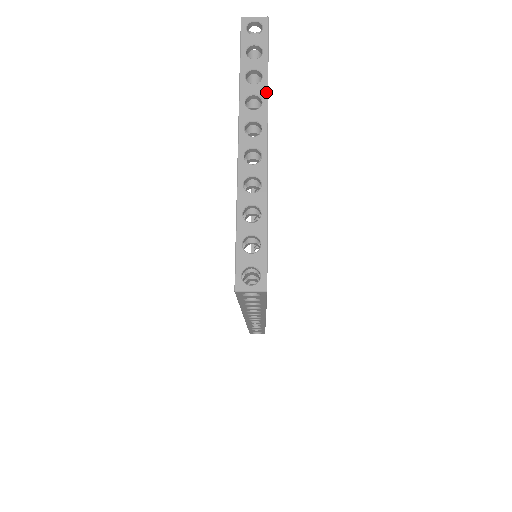
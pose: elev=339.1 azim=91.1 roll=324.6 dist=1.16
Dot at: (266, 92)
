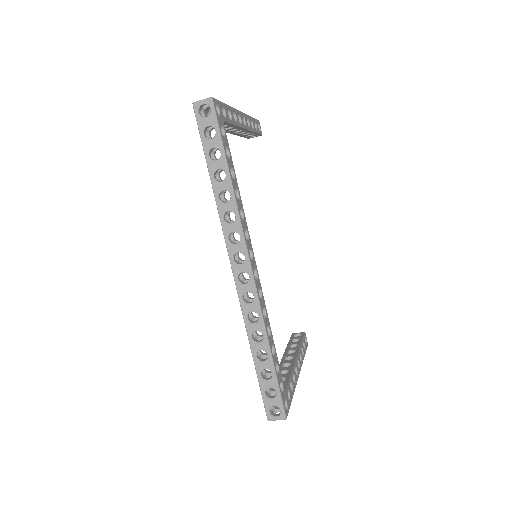
Dot at: (247, 115)
